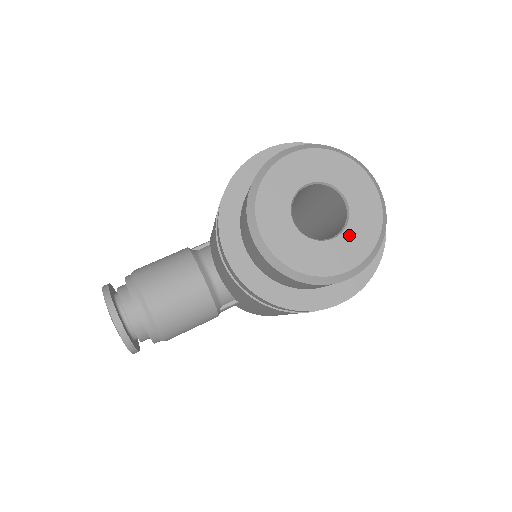
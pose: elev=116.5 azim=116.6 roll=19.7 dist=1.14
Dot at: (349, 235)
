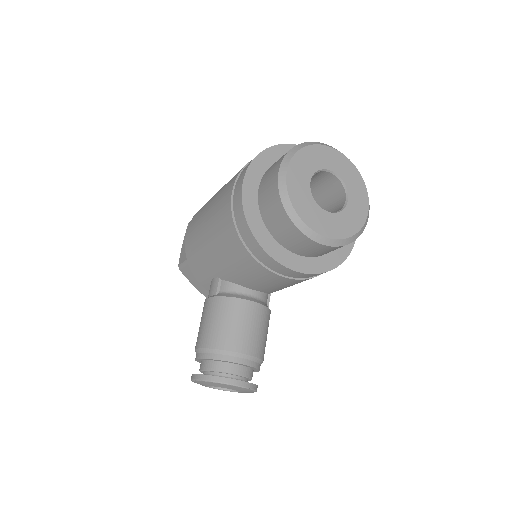
Dot at: (351, 189)
